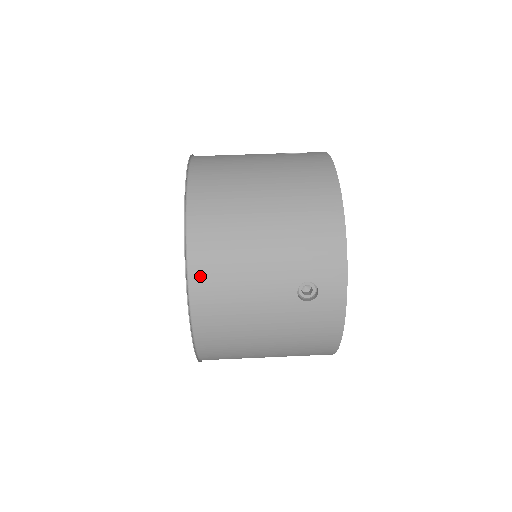
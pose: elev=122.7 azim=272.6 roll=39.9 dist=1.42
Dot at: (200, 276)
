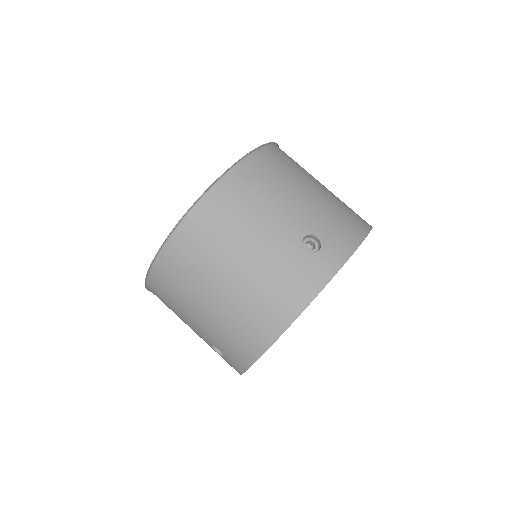
Dot at: (155, 286)
